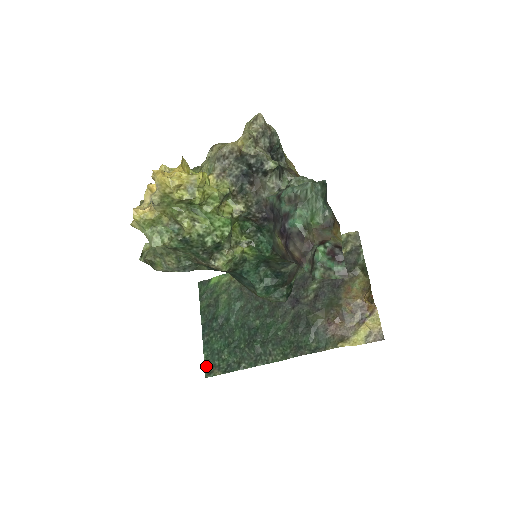
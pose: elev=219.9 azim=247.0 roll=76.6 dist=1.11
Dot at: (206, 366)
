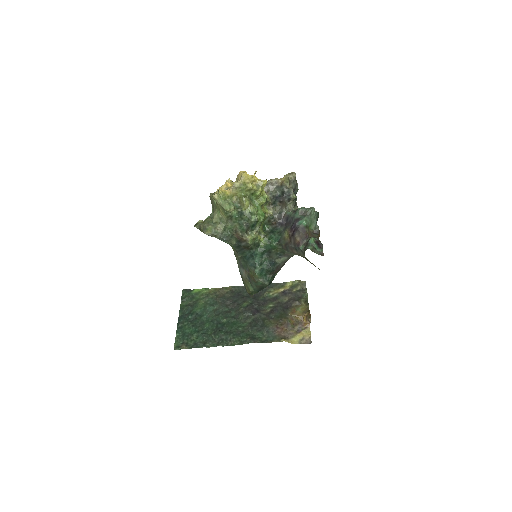
Dot at: (176, 342)
